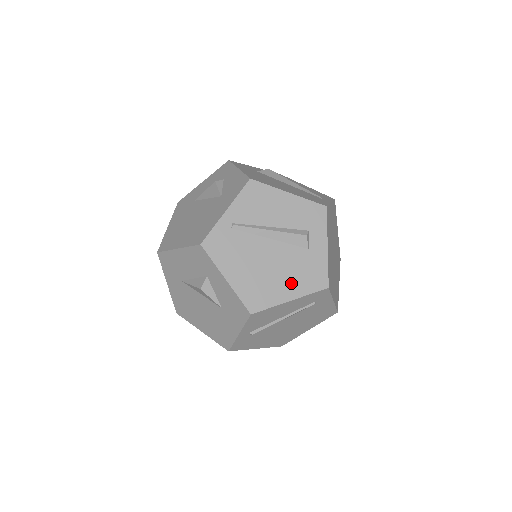
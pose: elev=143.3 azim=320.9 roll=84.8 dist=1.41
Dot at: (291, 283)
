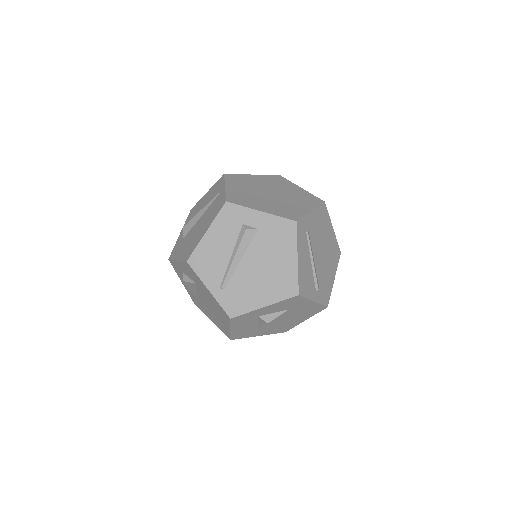
Dot at: (283, 253)
